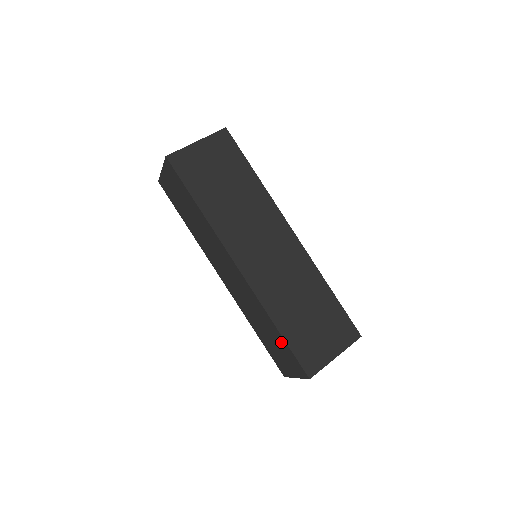
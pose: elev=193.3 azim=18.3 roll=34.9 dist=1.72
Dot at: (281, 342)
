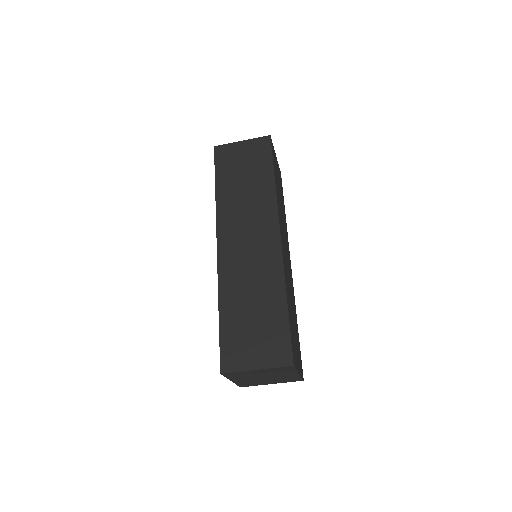
Dot at: (277, 319)
